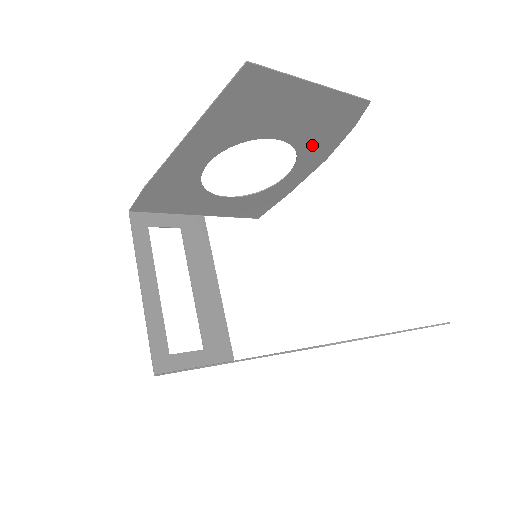
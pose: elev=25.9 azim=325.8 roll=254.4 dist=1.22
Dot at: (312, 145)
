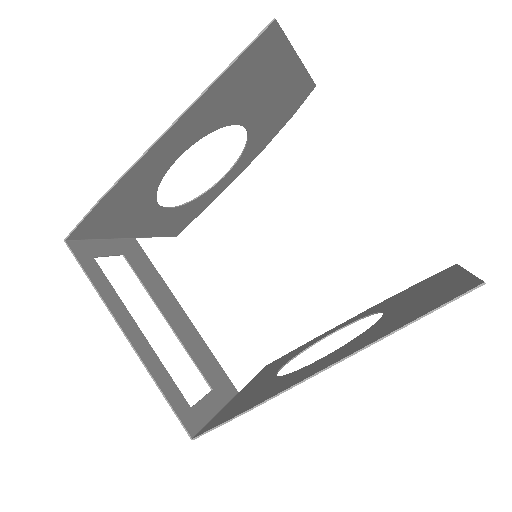
Dot at: (260, 135)
